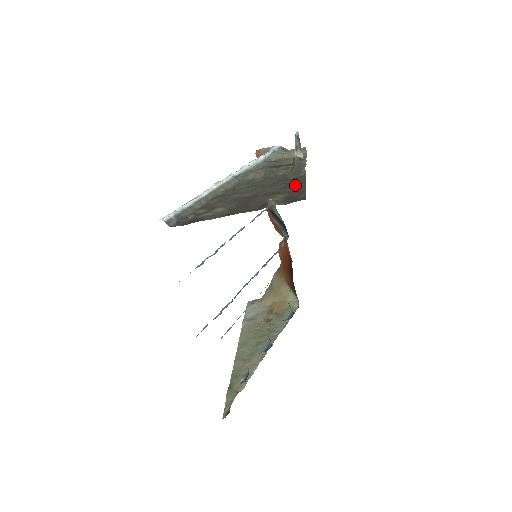
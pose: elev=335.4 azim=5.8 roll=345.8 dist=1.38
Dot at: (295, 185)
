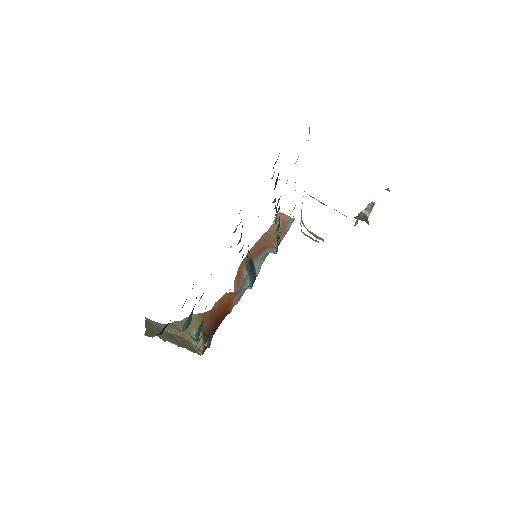
Dot at: occluded
